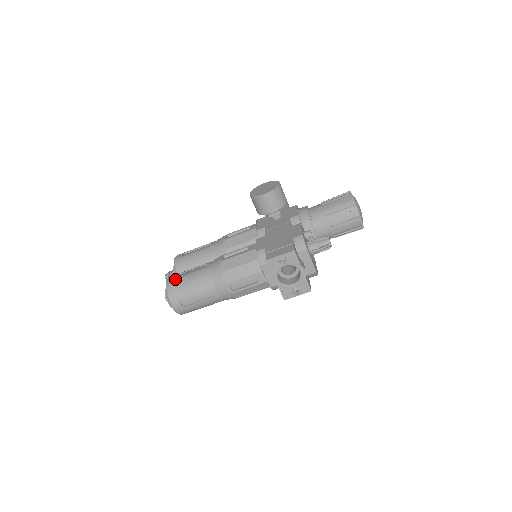
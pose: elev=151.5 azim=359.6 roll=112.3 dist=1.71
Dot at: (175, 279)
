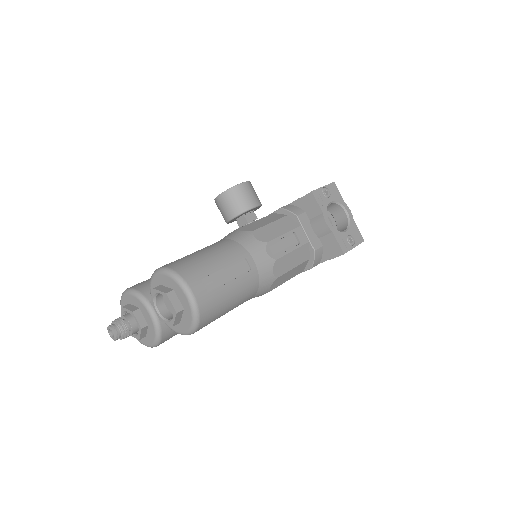
Dot at: occluded
